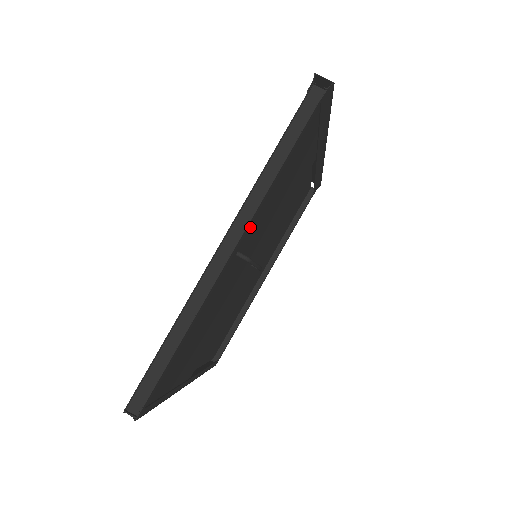
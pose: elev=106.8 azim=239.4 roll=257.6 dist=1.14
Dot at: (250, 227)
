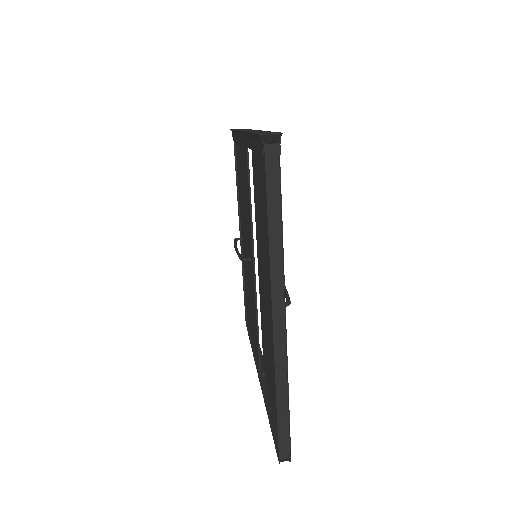
Dot at: occluded
